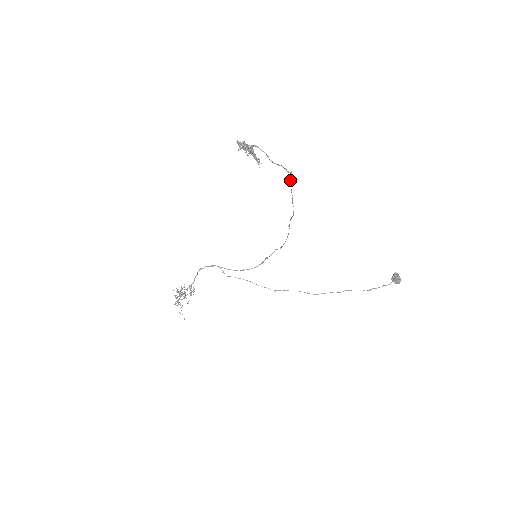
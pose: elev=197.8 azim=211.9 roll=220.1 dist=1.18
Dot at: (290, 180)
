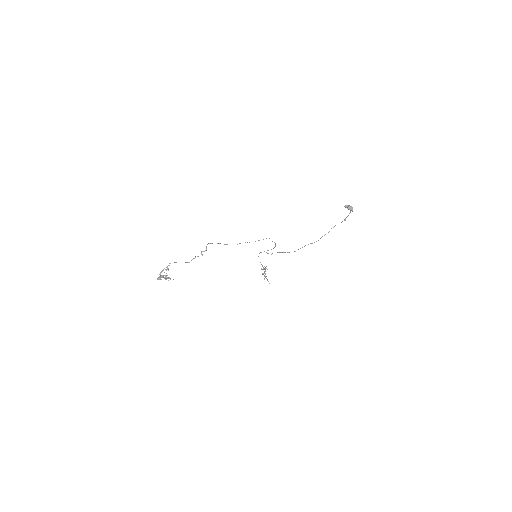
Dot at: (210, 243)
